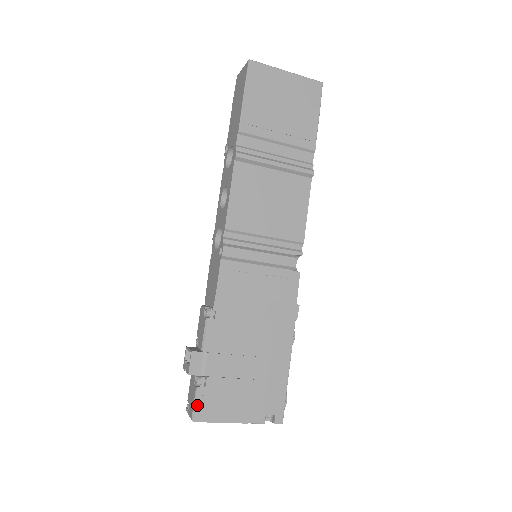
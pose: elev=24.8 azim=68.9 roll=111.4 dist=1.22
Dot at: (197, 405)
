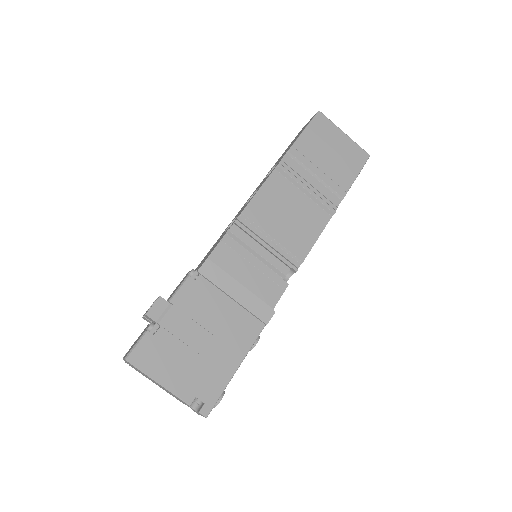
Dot at: (138, 347)
